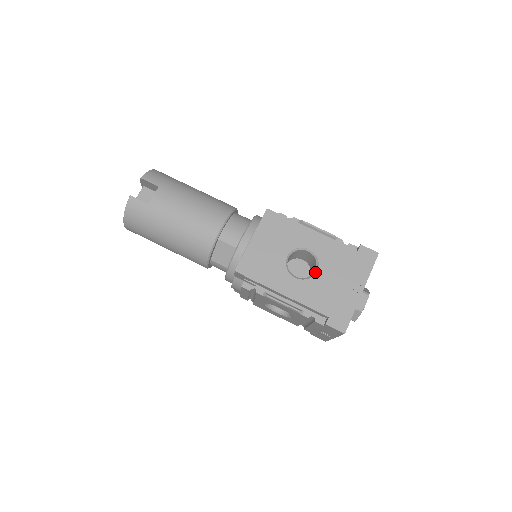
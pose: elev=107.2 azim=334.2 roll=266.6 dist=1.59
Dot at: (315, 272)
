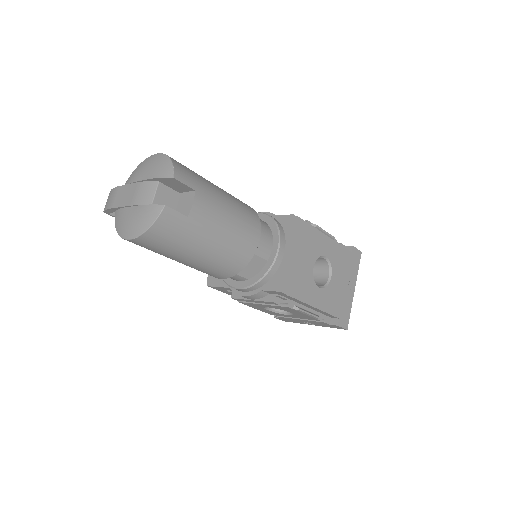
Dot at: (330, 278)
